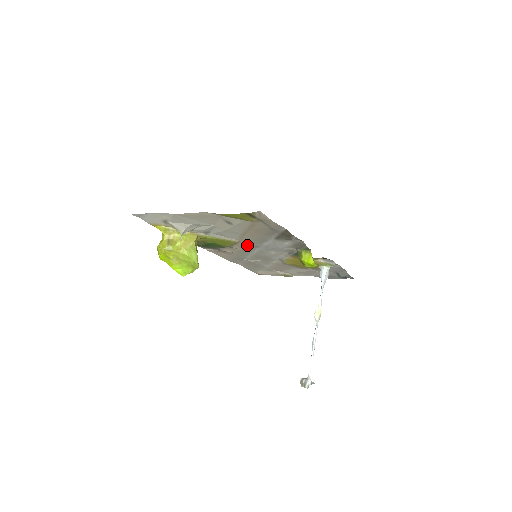
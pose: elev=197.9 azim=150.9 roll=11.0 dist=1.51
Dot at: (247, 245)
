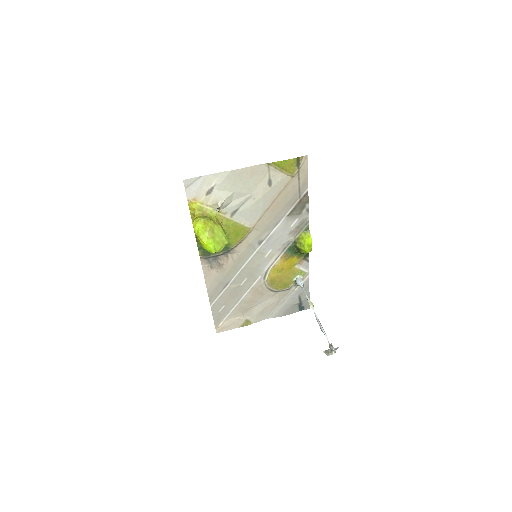
Dot at: (254, 239)
